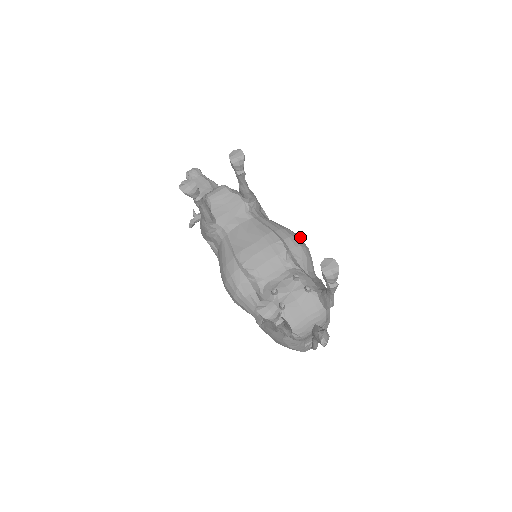
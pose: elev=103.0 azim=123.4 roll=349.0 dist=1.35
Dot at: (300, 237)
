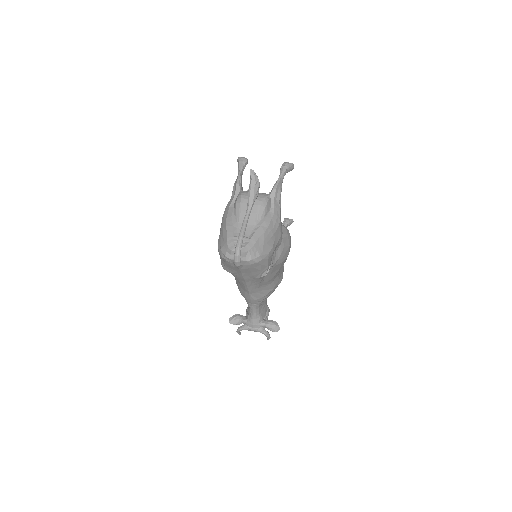
Dot at: occluded
